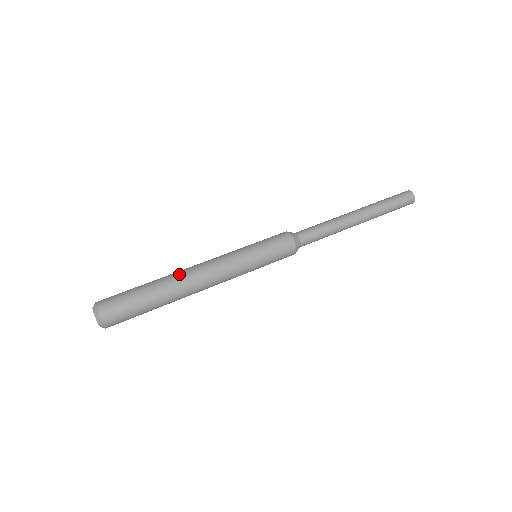
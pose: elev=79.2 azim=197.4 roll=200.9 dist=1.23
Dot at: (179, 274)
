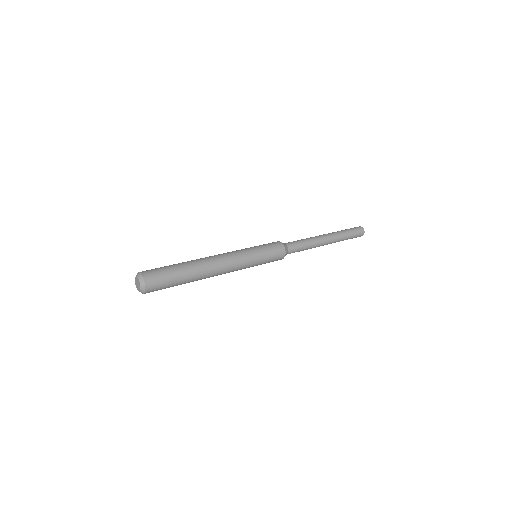
Dot at: (203, 259)
